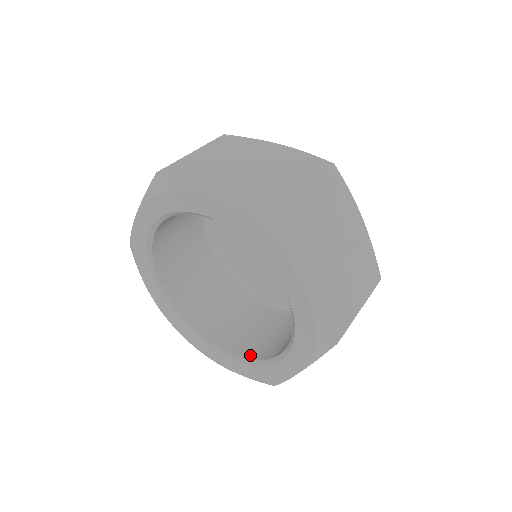
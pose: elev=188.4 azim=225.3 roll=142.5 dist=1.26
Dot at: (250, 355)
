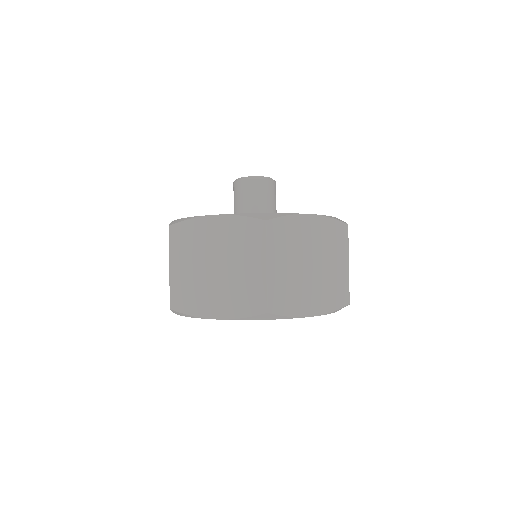
Dot at: occluded
